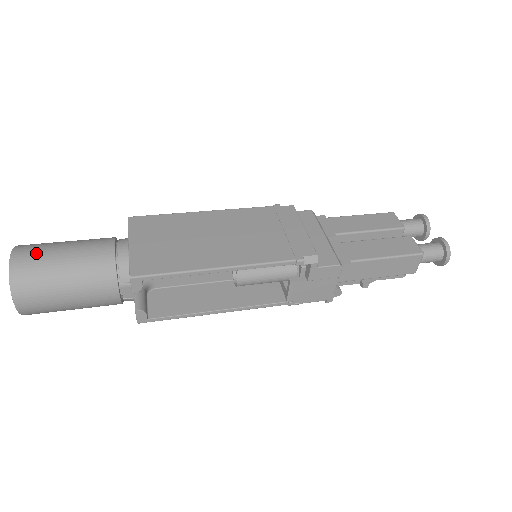
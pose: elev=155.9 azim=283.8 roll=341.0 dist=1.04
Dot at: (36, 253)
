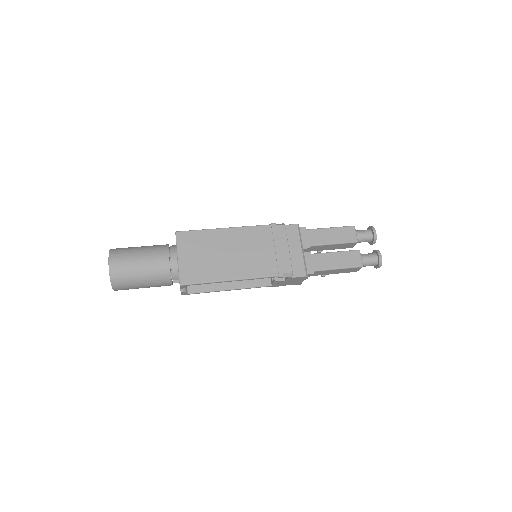
Dot at: (123, 263)
